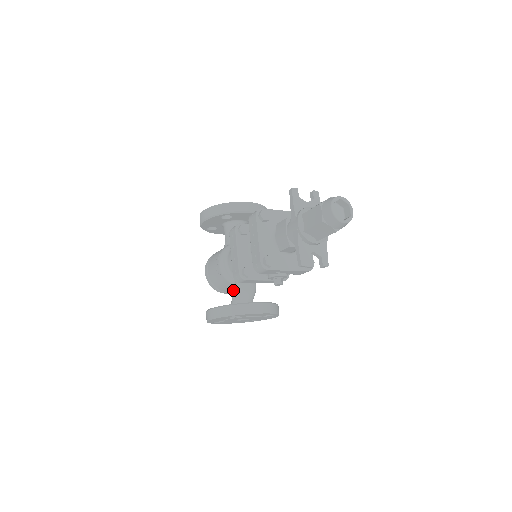
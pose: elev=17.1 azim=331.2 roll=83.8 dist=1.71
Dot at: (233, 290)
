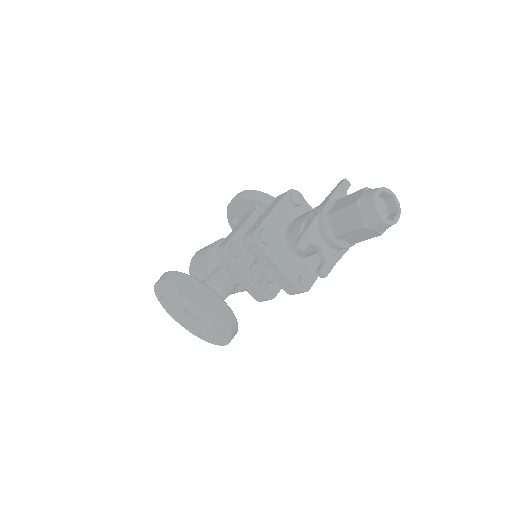
Dot at: occluded
